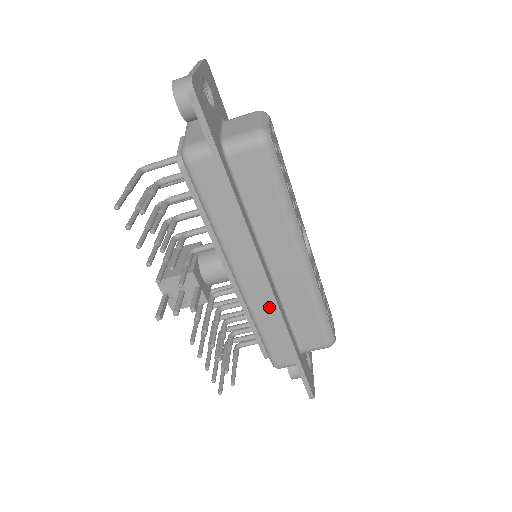
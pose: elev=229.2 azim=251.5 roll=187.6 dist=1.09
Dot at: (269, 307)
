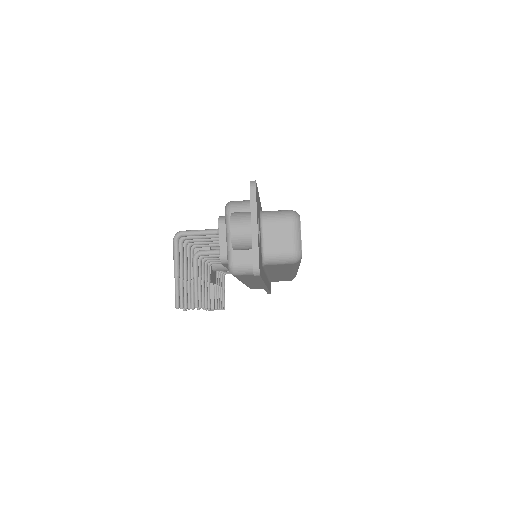
Dot at: (260, 285)
